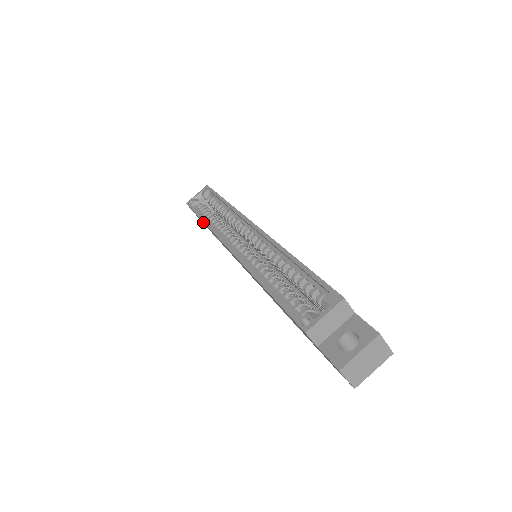
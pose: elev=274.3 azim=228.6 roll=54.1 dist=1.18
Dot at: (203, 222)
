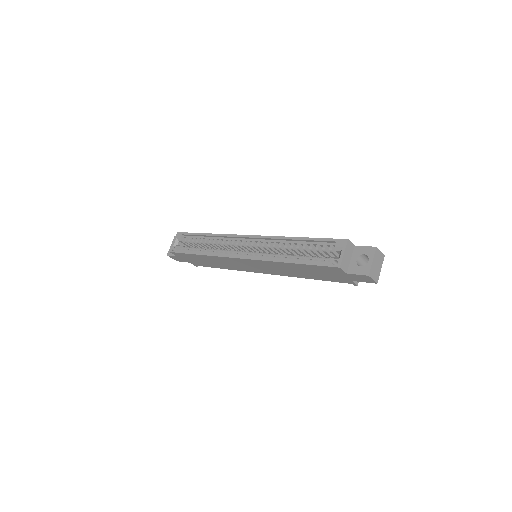
Dot at: (197, 256)
